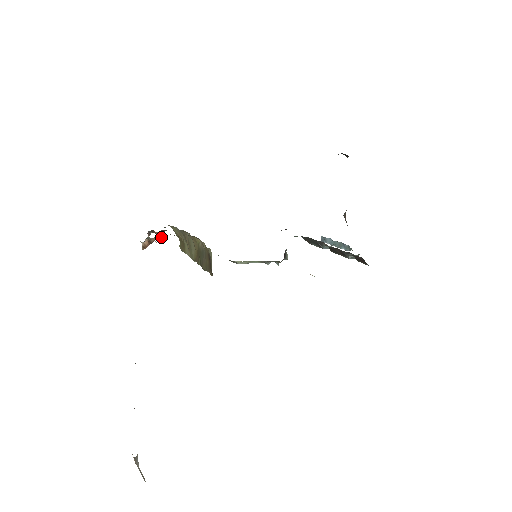
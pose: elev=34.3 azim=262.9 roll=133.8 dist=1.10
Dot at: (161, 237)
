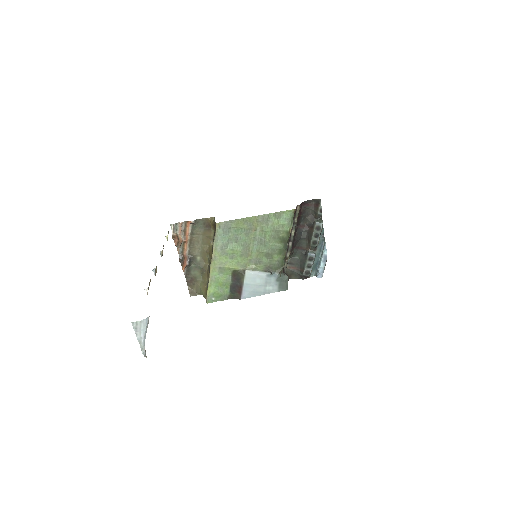
Dot at: (186, 238)
